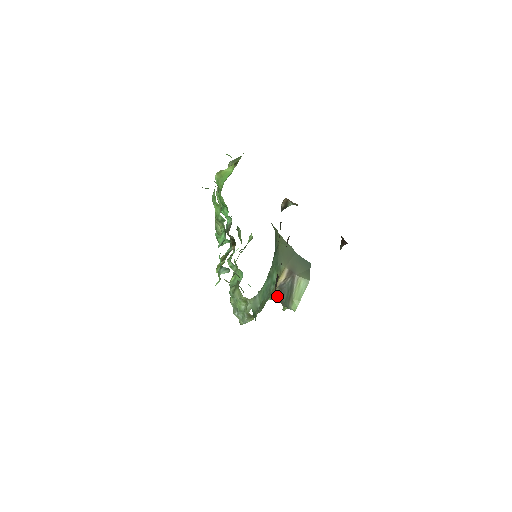
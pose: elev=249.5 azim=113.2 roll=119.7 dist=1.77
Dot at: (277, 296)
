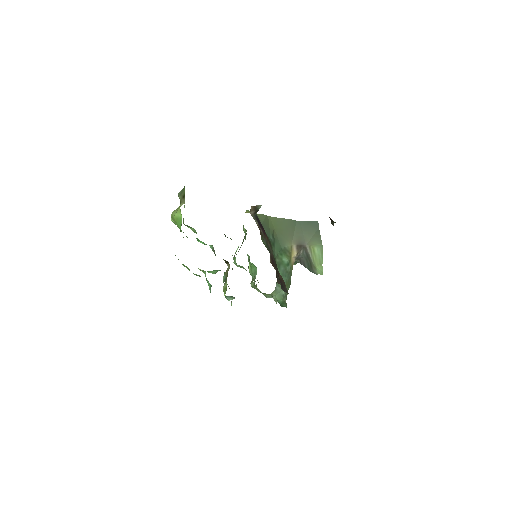
Dot at: occluded
